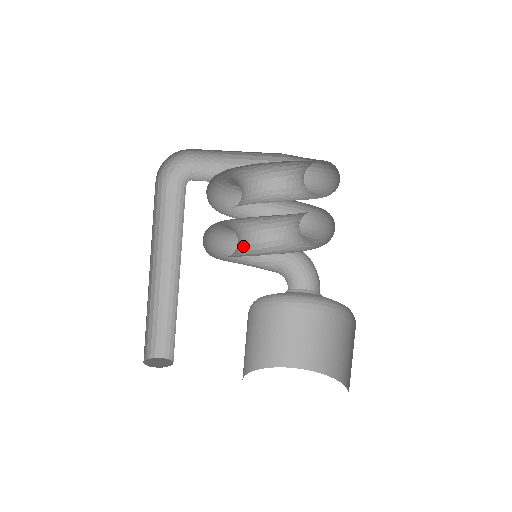
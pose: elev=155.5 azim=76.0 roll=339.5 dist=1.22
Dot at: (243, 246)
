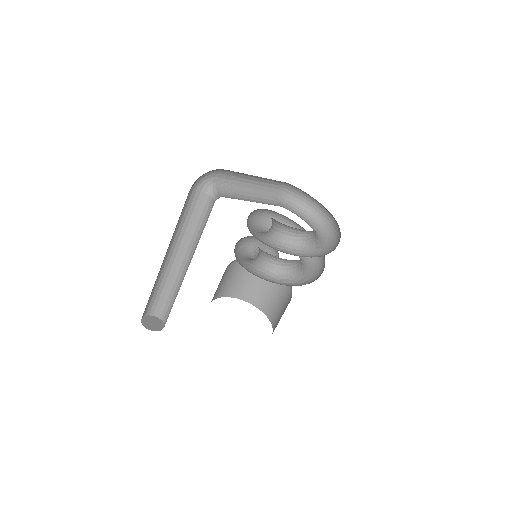
Dot at: (278, 270)
